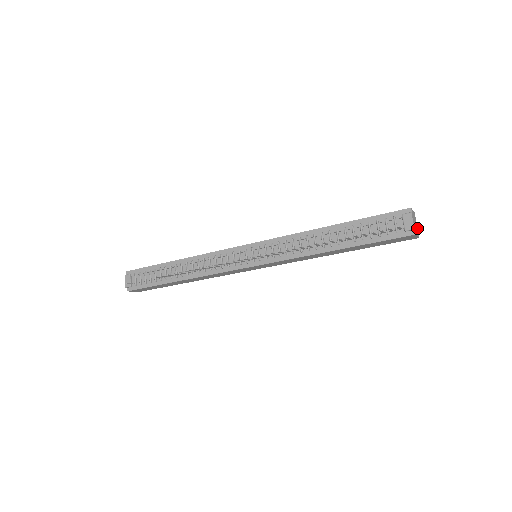
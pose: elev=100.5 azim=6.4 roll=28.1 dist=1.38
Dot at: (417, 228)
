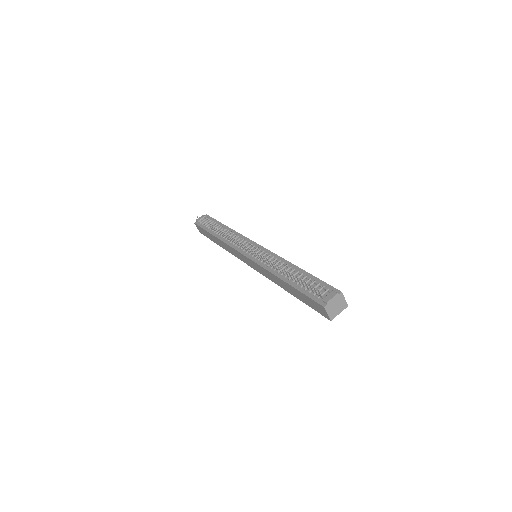
Dot at: occluded
